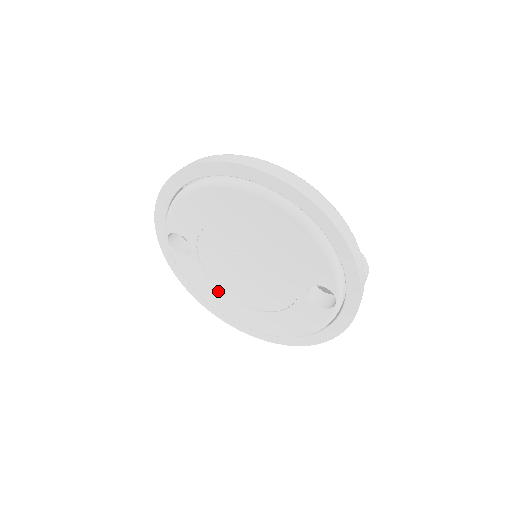
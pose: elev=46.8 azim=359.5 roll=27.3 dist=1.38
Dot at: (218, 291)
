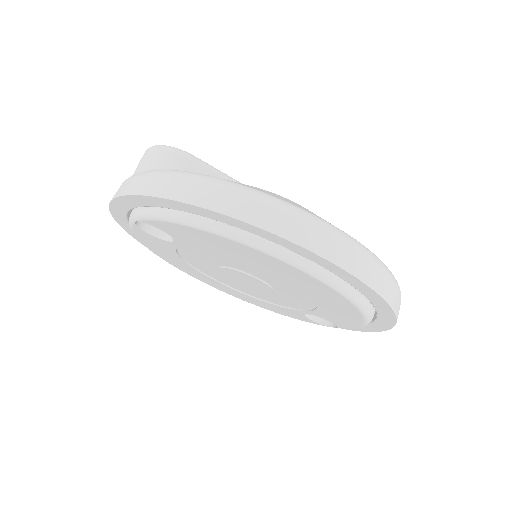
Dot at: (184, 263)
